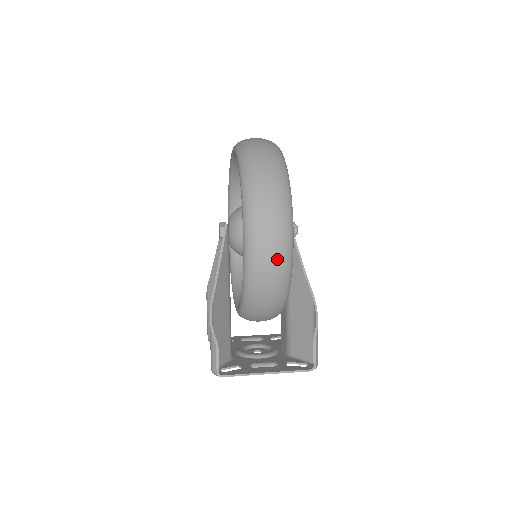
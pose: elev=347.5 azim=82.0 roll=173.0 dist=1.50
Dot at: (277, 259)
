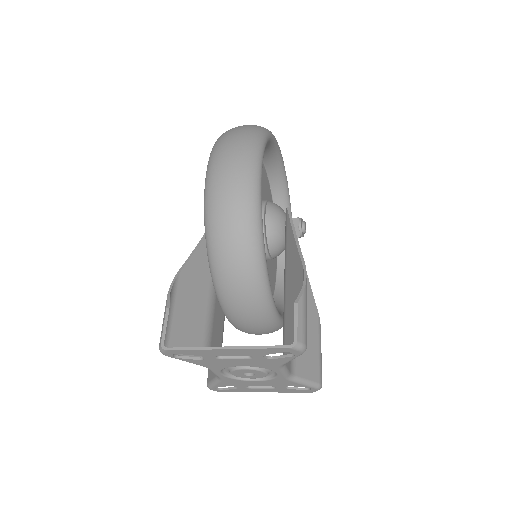
Dot at: (236, 187)
